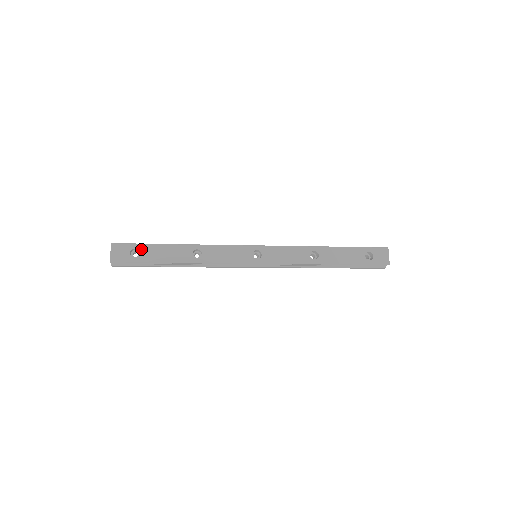
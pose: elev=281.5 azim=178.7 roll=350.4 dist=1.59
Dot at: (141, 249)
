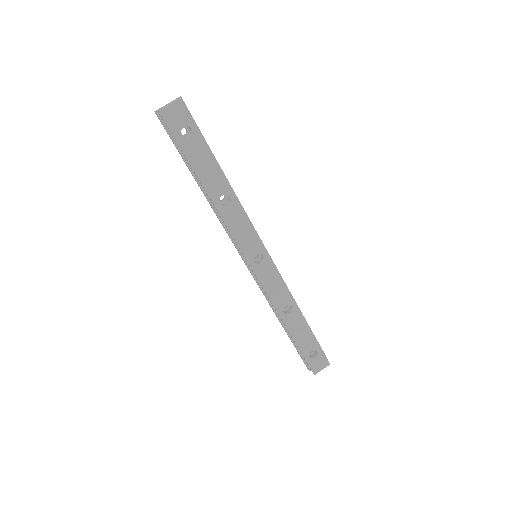
Dot at: (195, 137)
